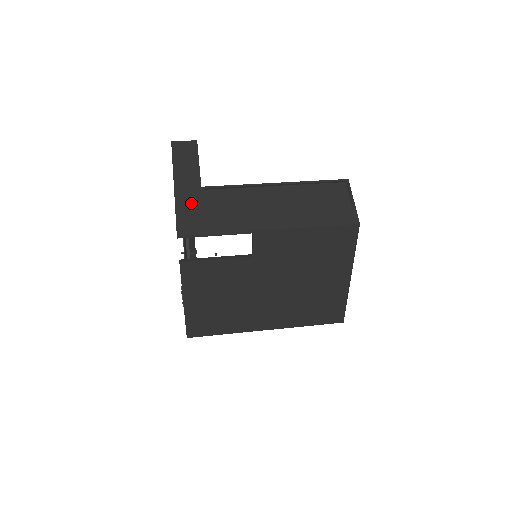
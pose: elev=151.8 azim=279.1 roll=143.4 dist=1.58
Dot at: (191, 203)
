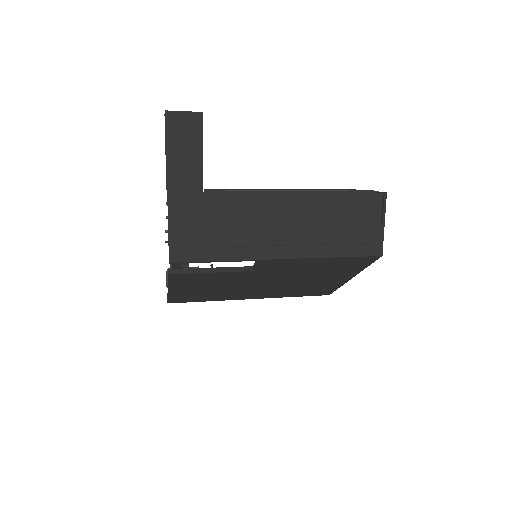
Dot at: (189, 217)
